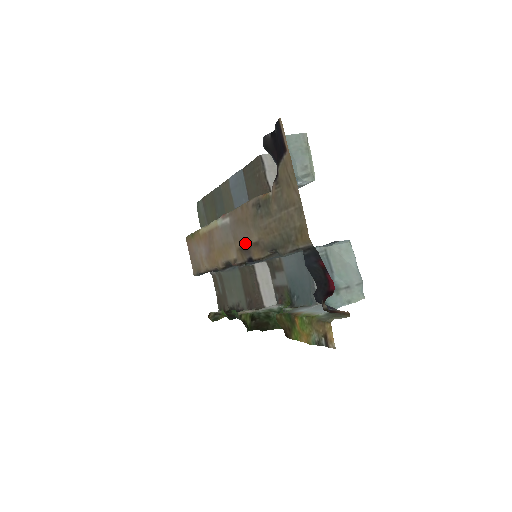
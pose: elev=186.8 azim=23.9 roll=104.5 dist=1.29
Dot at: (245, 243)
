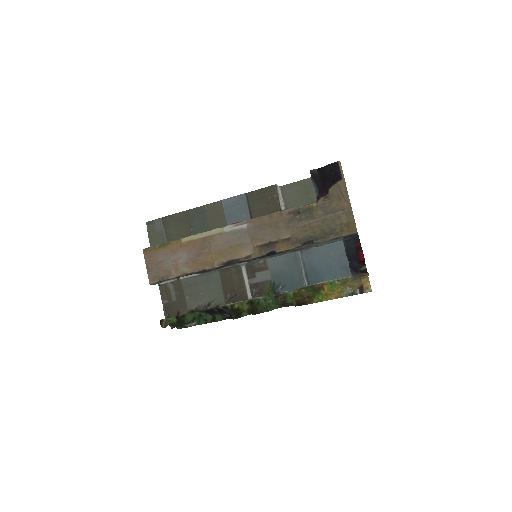
Dot at: (270, 241)
